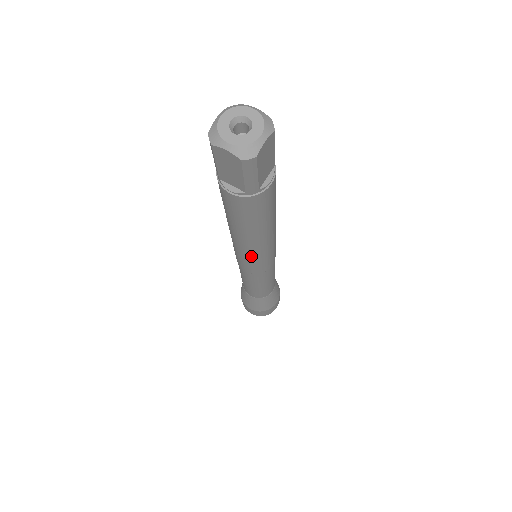
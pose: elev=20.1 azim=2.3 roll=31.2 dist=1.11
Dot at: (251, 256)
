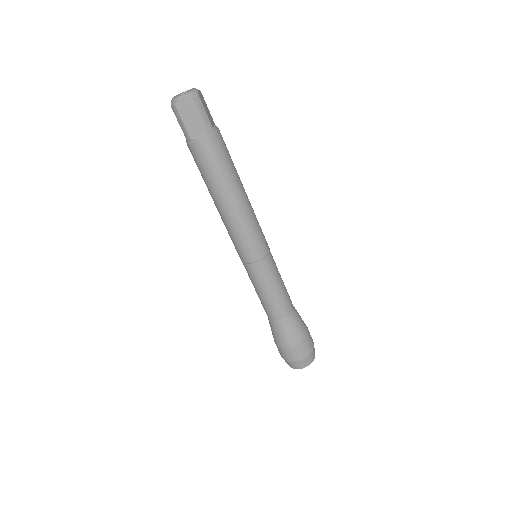
Dot at: (246, 225)
